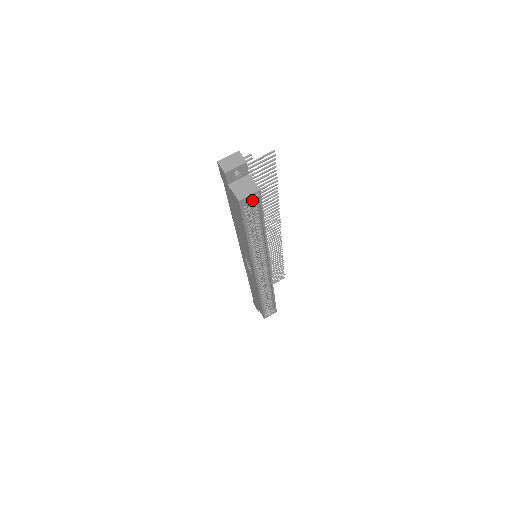
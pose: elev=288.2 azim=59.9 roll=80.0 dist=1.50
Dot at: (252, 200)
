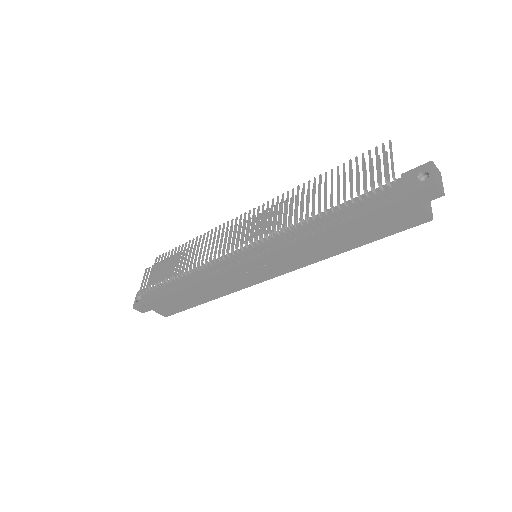
Dot at: occluded
